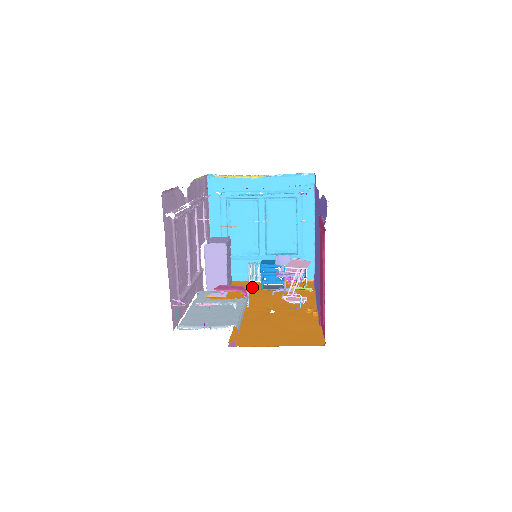
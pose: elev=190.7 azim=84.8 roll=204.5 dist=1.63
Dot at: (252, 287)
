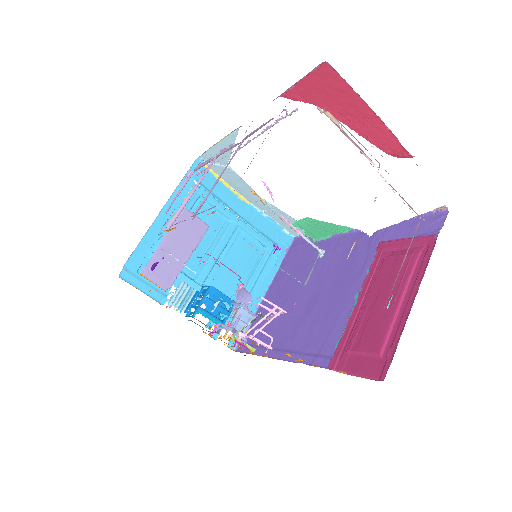
Dot at: occluded
